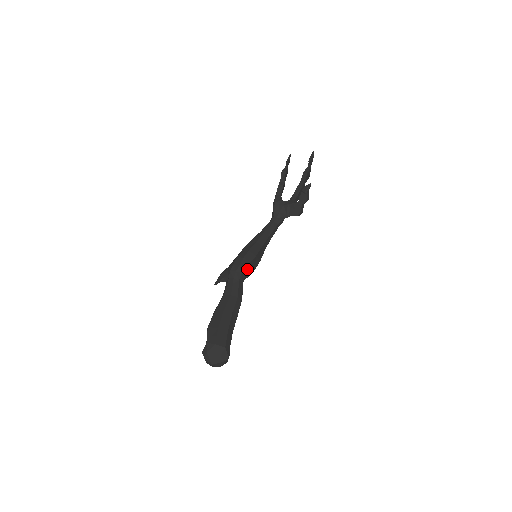
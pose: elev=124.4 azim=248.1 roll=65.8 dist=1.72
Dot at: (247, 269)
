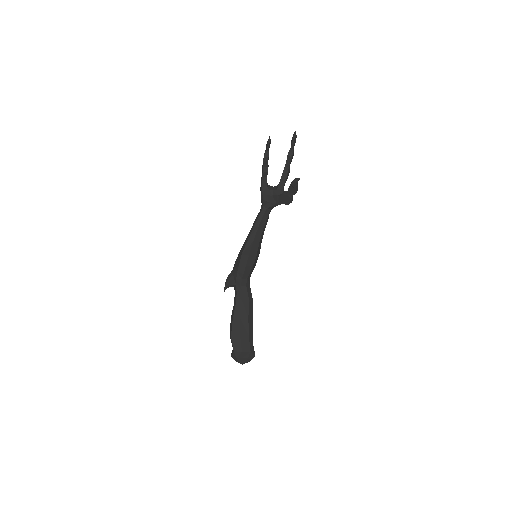
Dot at: (251, 272)
